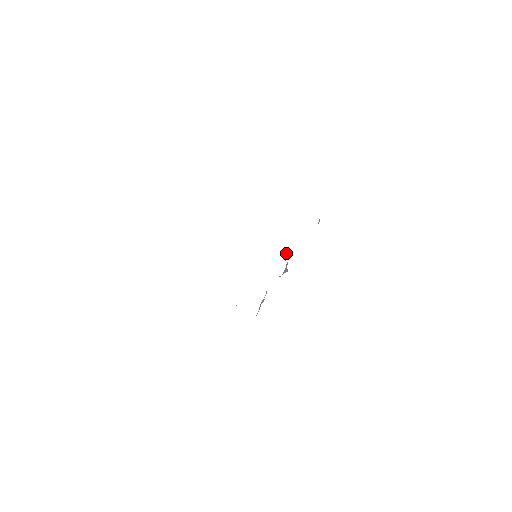
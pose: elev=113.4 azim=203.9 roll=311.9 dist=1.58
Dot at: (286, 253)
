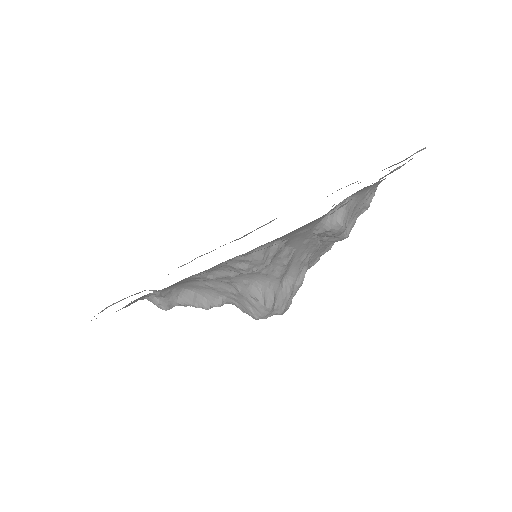
Dot at: (285, 289)
